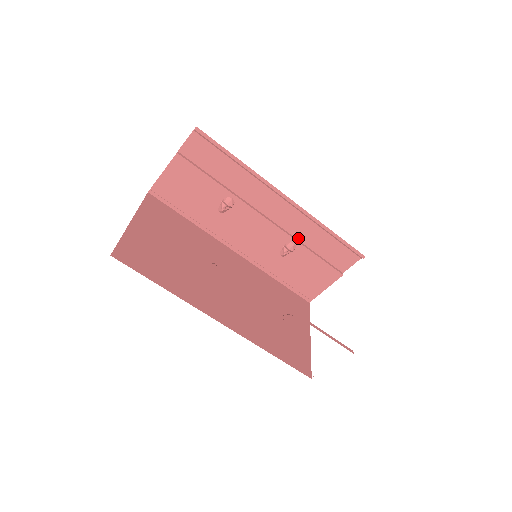
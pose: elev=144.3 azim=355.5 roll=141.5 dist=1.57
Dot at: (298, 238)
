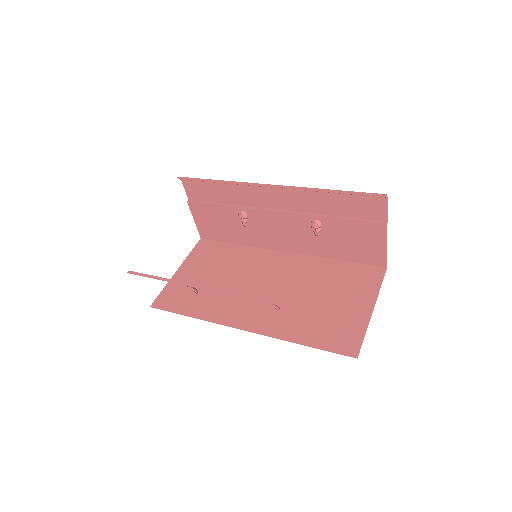
Dot at: (316, 212)
